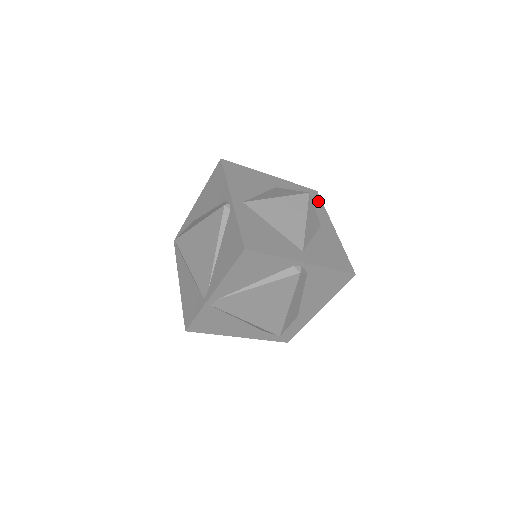
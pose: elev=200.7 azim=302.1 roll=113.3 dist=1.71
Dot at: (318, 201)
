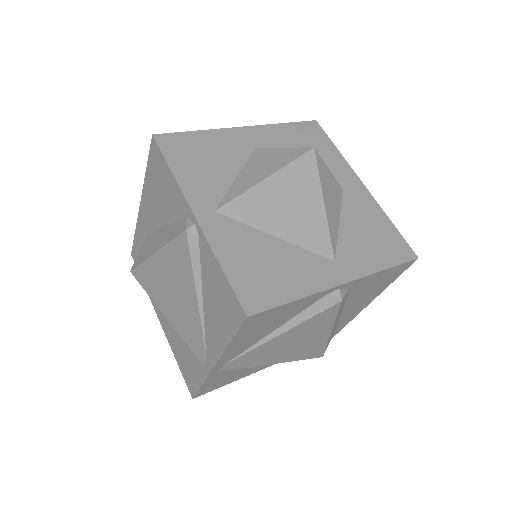
Dot at: (324, 140)
